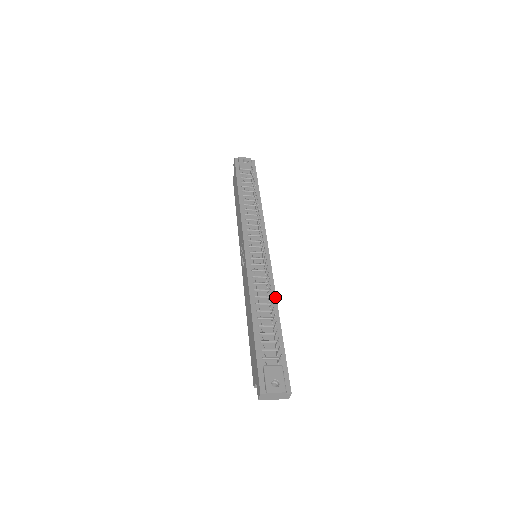
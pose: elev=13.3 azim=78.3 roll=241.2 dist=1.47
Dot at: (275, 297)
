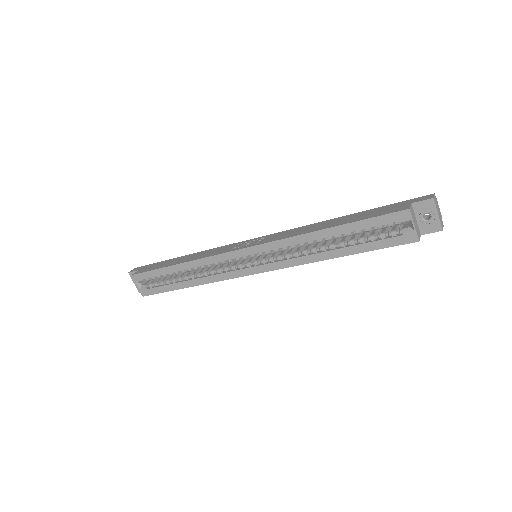
Dot at: occluded
